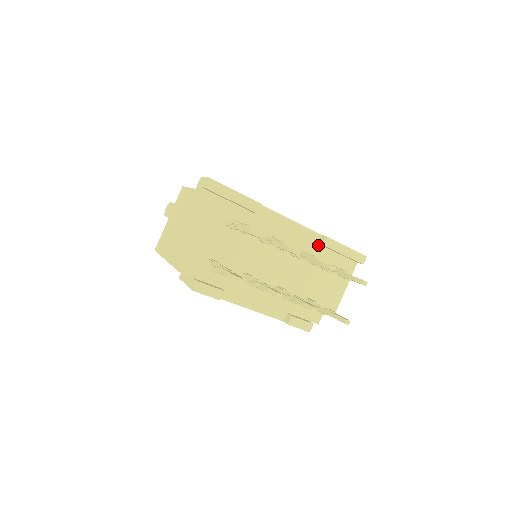
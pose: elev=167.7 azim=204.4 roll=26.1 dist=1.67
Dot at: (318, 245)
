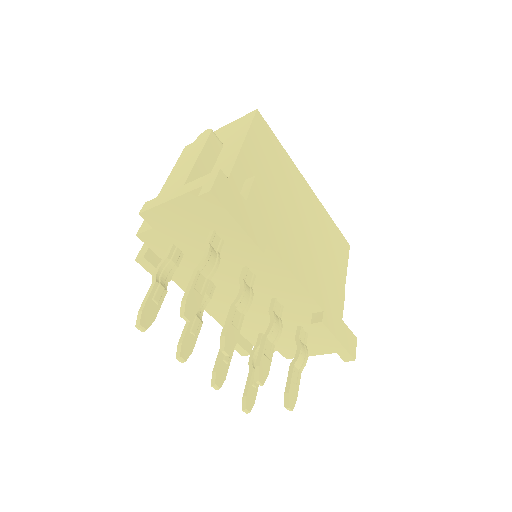
Dot at: (312, 314)
